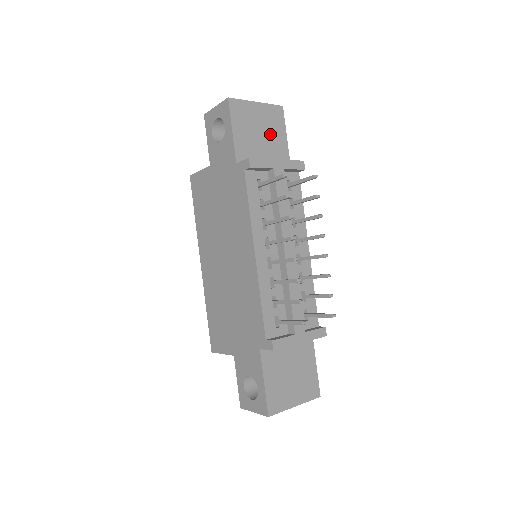
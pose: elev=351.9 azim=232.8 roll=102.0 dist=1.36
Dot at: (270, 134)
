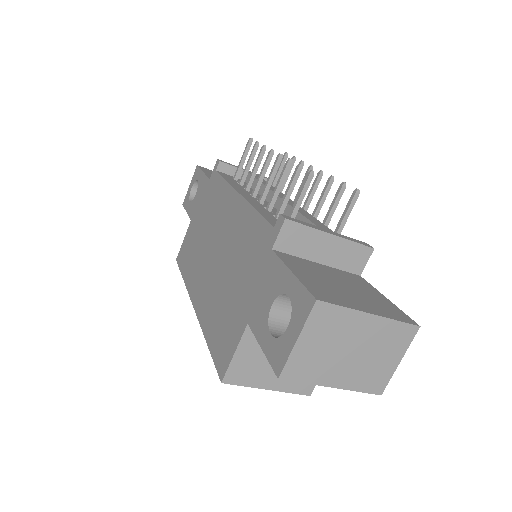
Dot at: occluded
